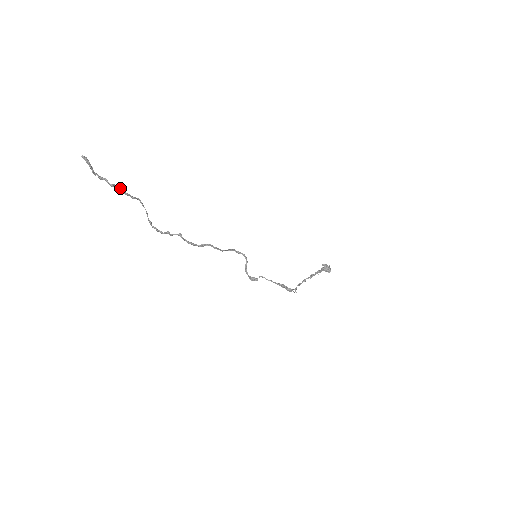
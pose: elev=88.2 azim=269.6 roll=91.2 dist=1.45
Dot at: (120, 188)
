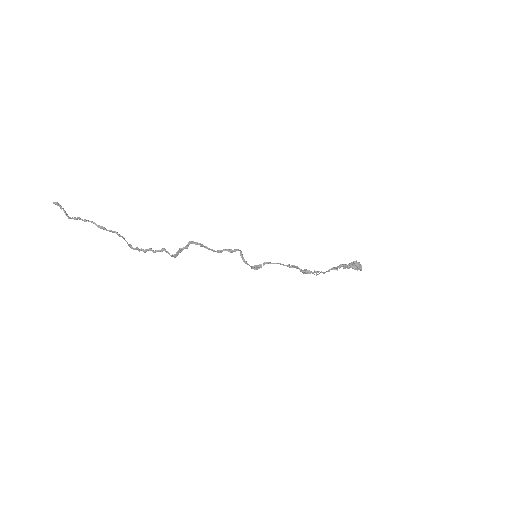
Dot at: (94, 223)
